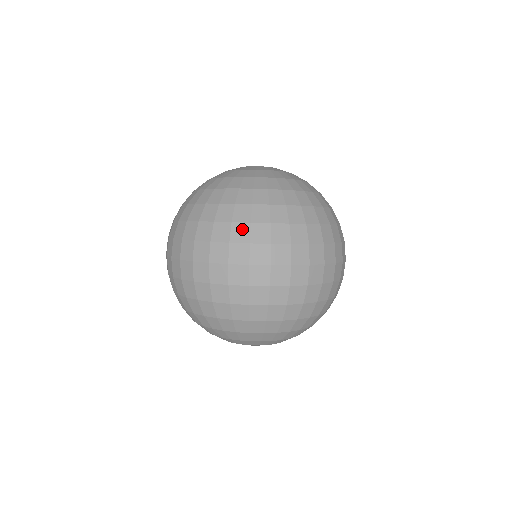
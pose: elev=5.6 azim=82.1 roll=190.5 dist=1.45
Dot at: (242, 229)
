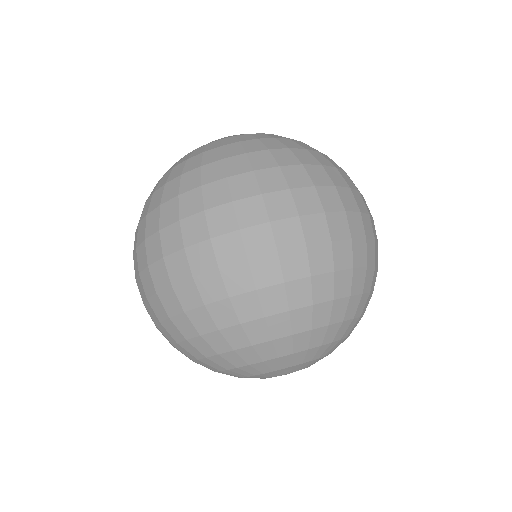
Dot at: (318, 171)
